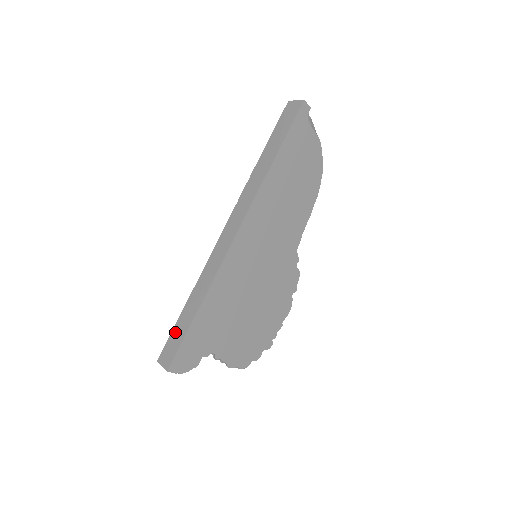
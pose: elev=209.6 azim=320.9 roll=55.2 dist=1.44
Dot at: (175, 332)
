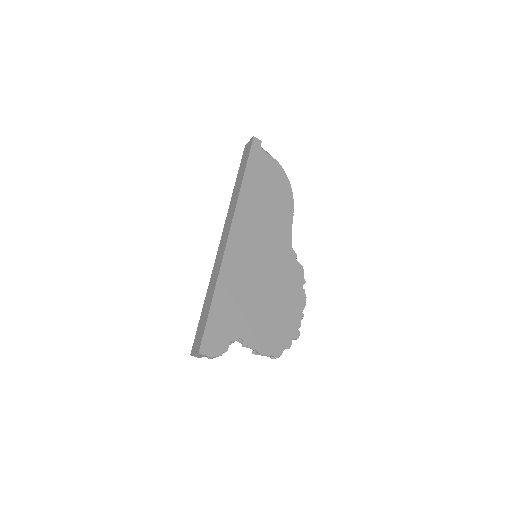
Dot at: (200, 324)
